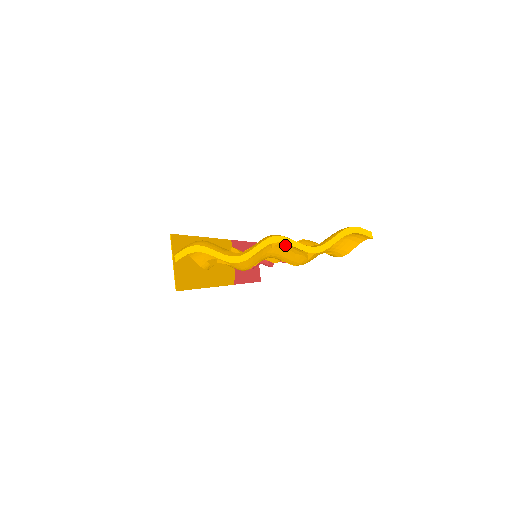
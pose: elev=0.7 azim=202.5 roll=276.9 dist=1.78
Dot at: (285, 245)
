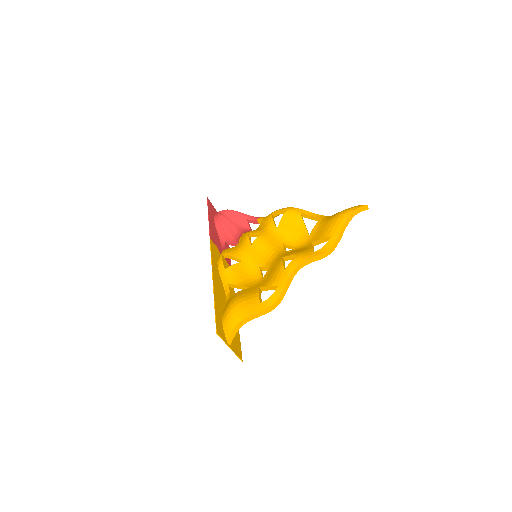
Dot at: occluded
